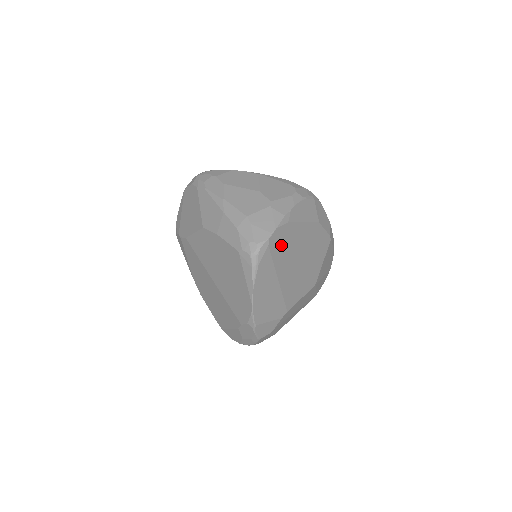
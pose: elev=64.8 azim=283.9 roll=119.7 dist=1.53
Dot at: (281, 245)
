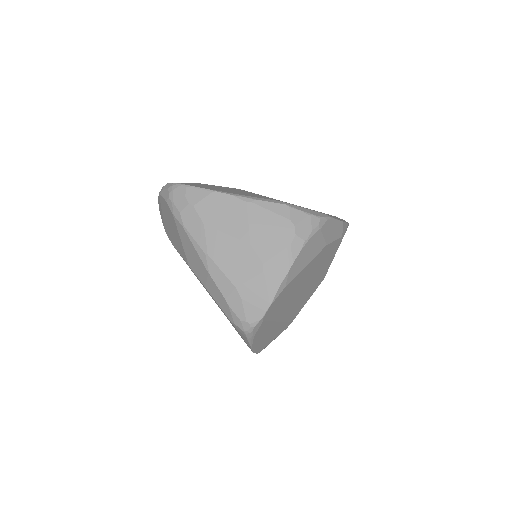
Dot at: (279, 305)
